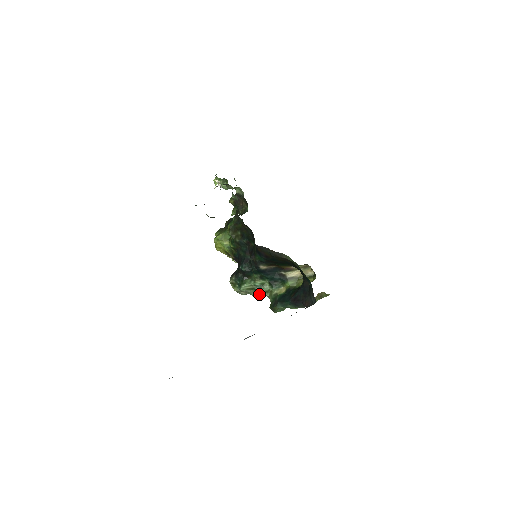
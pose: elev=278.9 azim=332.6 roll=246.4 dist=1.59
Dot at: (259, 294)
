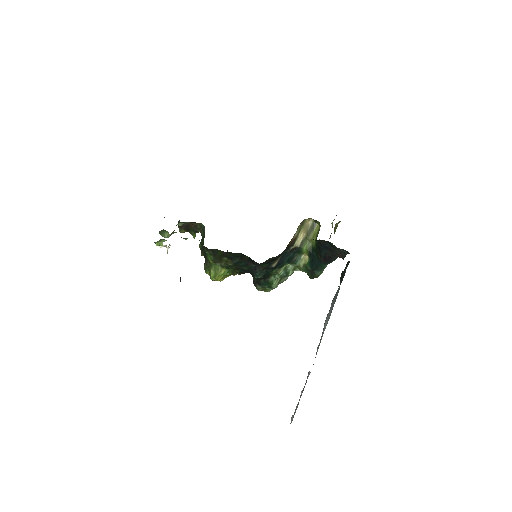
Dot at: (290, 275)
